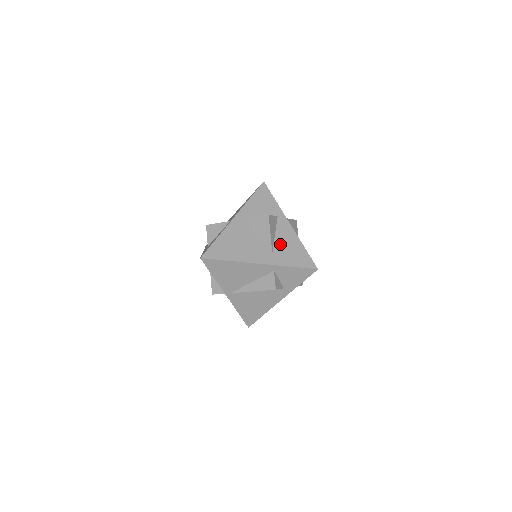
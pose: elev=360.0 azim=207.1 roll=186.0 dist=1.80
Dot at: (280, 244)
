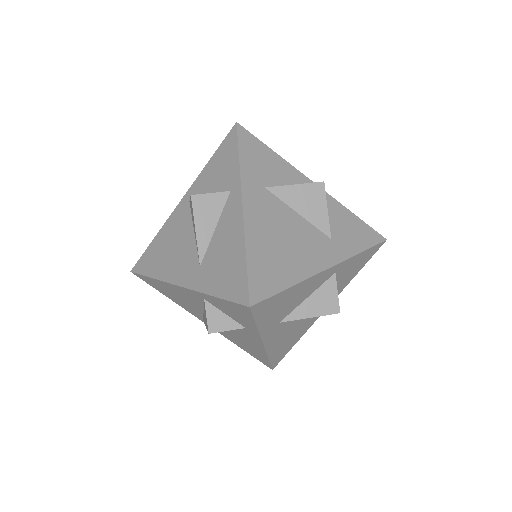
Dot at: (215, 248)
